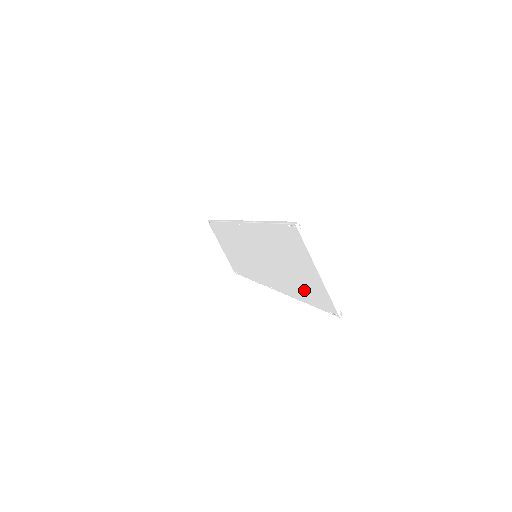
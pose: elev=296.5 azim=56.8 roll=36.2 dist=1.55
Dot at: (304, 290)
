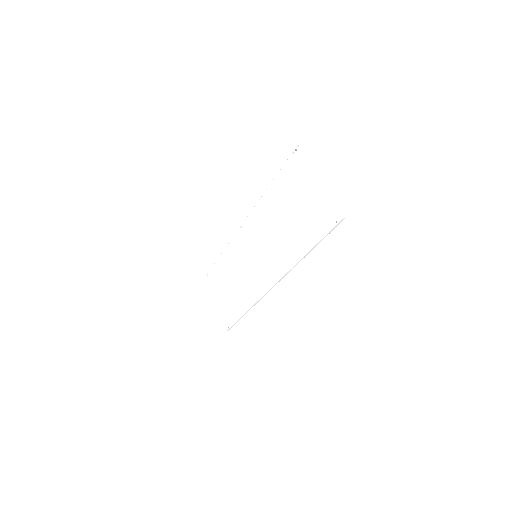
Dot at: (306, 231)
